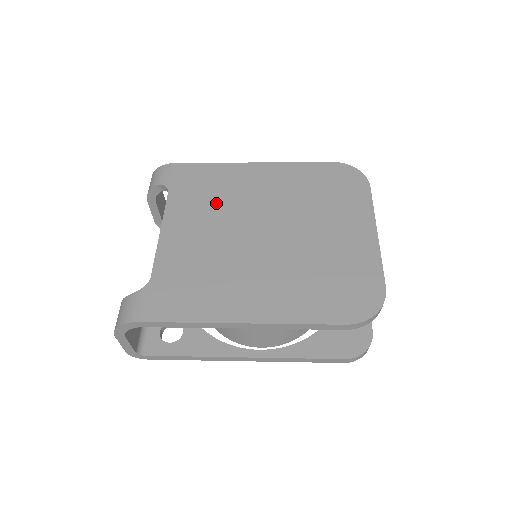
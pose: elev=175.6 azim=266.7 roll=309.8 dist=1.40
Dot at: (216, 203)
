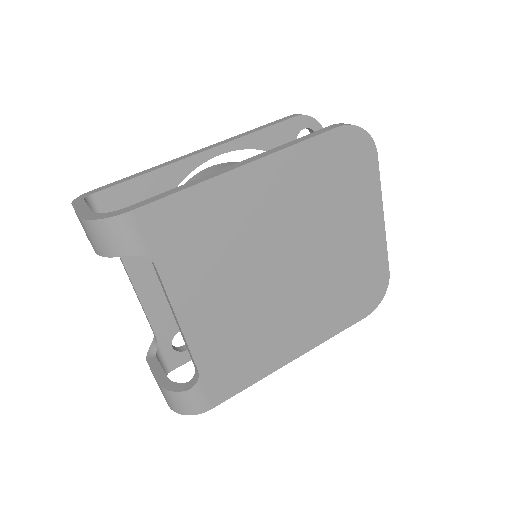
Dot at: (224, 254)
